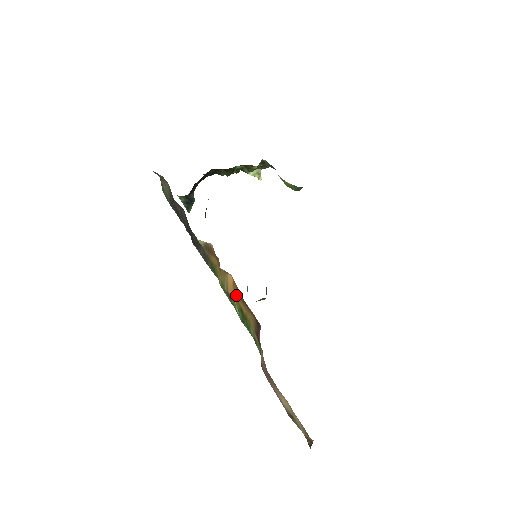
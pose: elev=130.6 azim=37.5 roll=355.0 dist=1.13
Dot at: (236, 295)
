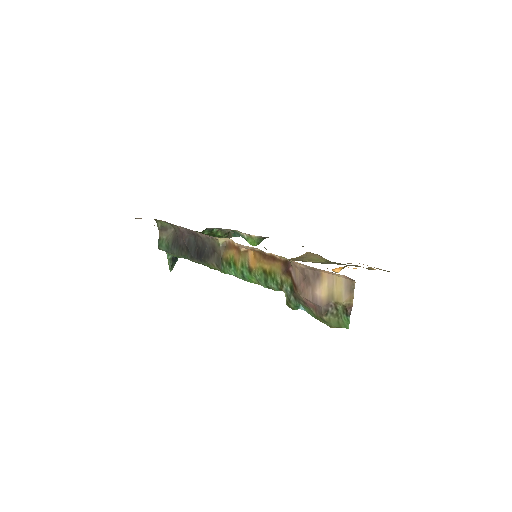
Dot at: (259, 261)
